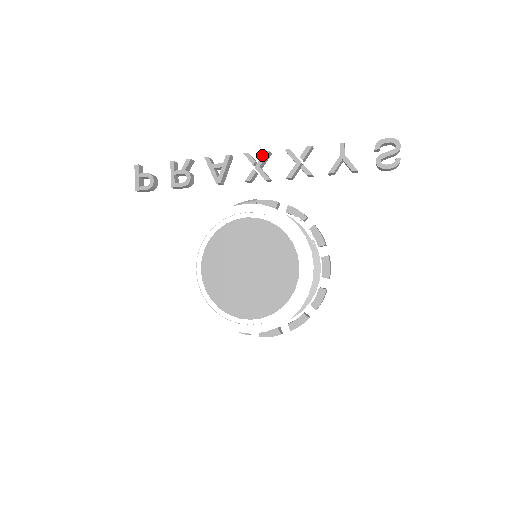
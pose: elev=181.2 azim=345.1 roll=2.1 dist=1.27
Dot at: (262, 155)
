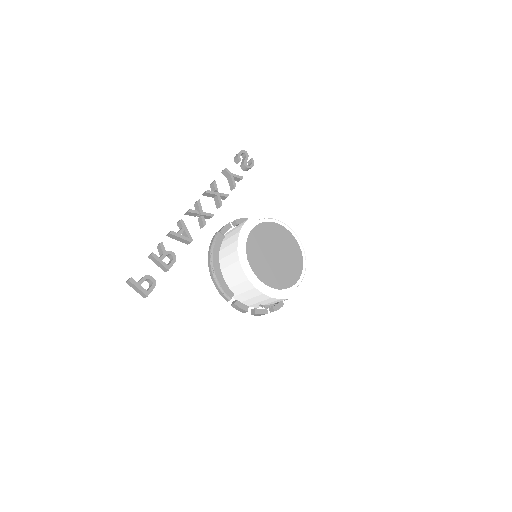
Dot at: (198, 204)
